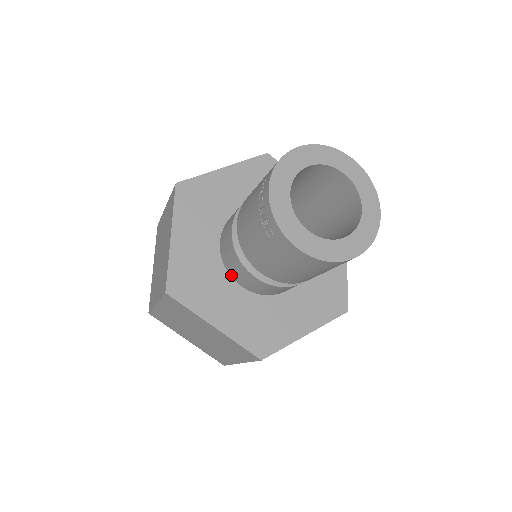
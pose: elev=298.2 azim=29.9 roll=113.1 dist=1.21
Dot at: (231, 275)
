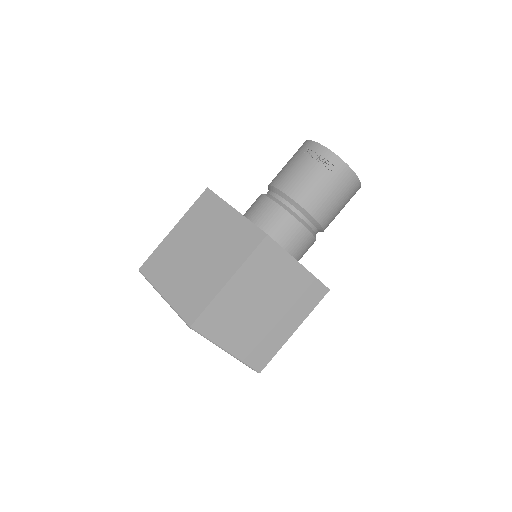
Dot at: occluded
